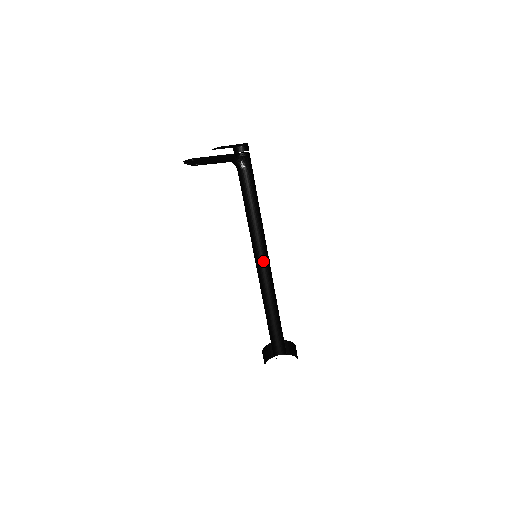
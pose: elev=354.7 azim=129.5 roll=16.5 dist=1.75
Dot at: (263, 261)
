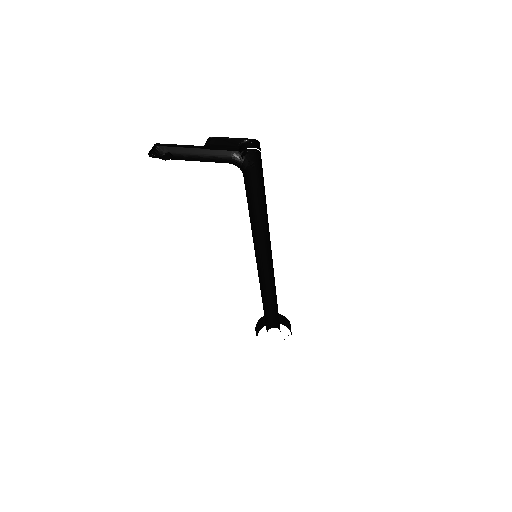
Dot at: (262, 257)
